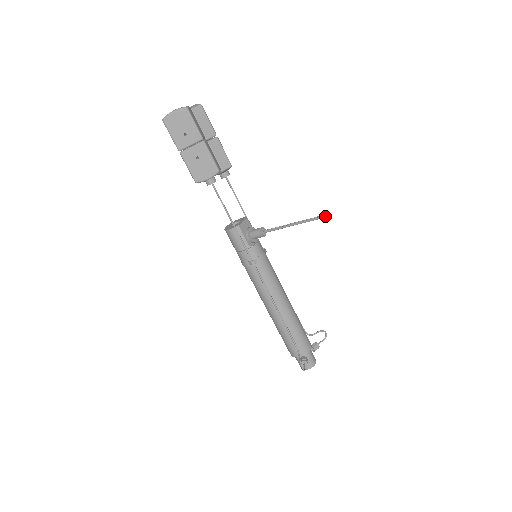
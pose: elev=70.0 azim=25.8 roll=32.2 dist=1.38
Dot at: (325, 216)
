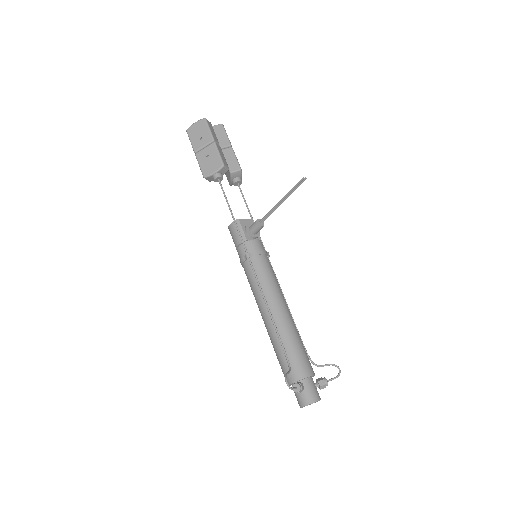
Dot at: (305, 178)
